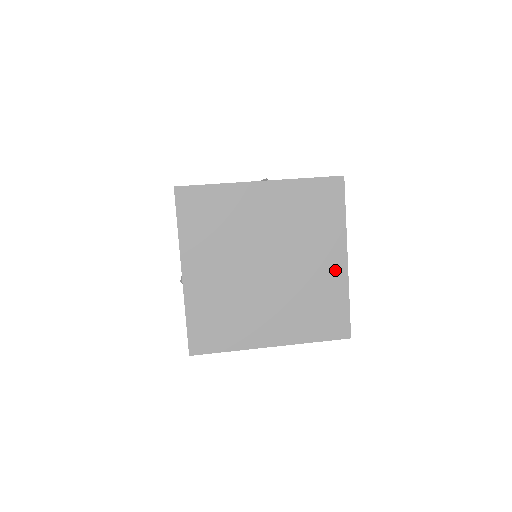
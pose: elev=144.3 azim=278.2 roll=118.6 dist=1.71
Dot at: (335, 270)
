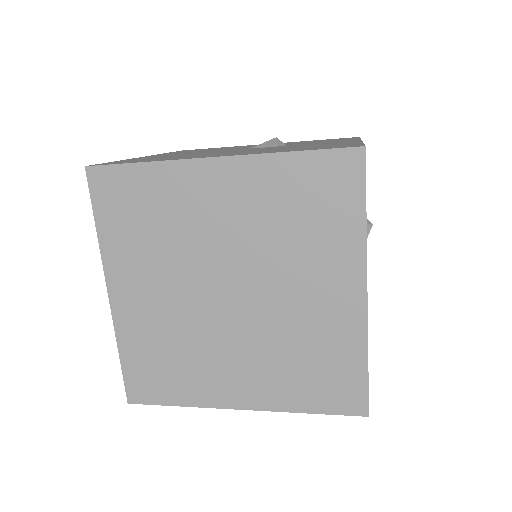
Dot at: (344, 309)
